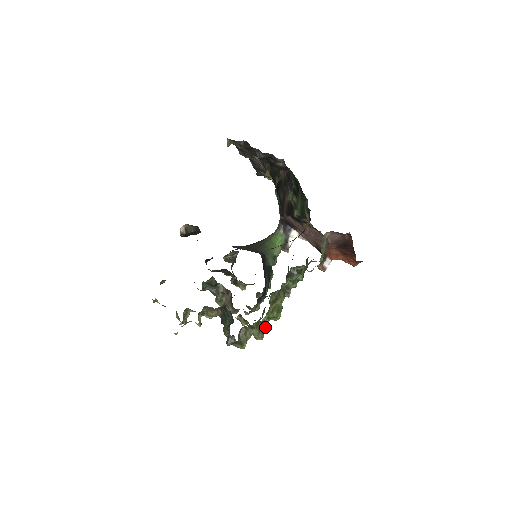
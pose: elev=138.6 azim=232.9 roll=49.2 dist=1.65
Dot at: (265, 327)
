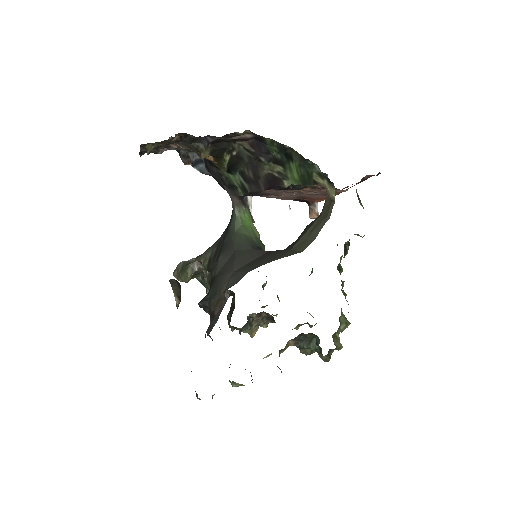
Dot at: (344, 316)
